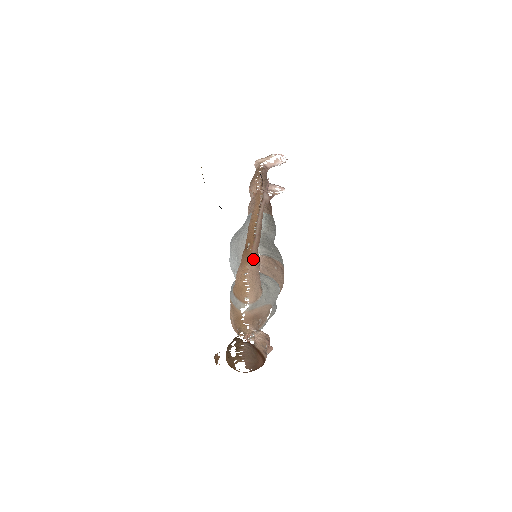
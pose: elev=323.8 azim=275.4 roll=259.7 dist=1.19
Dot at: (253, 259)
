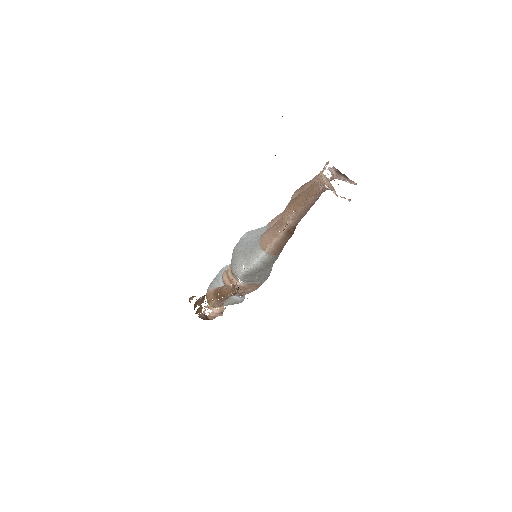
Dot at: (219, 300)
